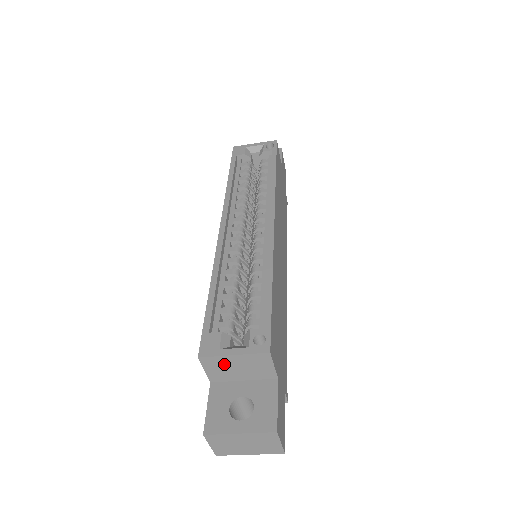
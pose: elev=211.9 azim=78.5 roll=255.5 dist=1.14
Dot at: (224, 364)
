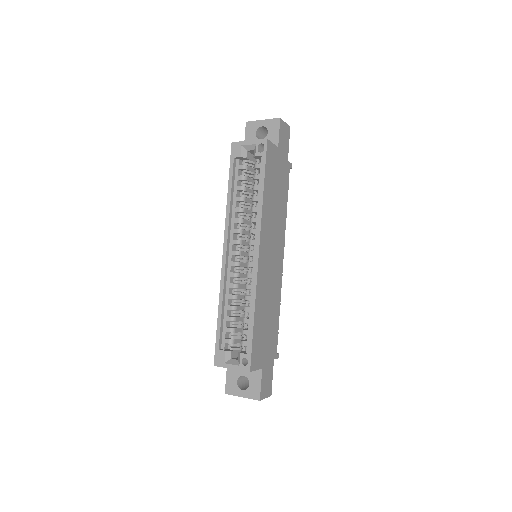
Dot at: occluded
